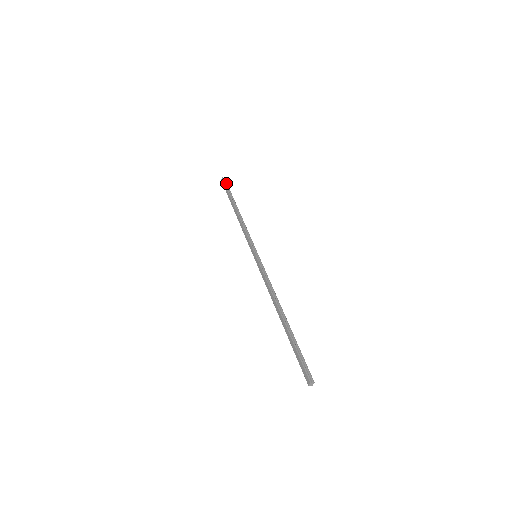
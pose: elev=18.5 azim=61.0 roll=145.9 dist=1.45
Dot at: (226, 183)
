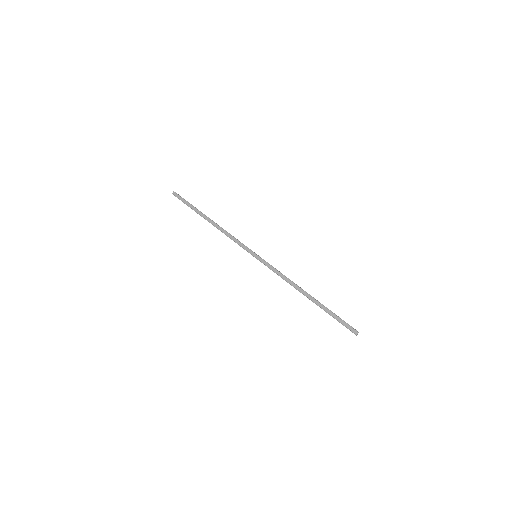
Dot at: (181, 197)
